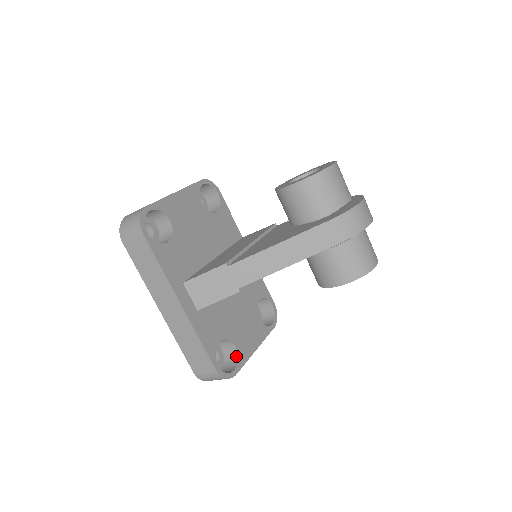
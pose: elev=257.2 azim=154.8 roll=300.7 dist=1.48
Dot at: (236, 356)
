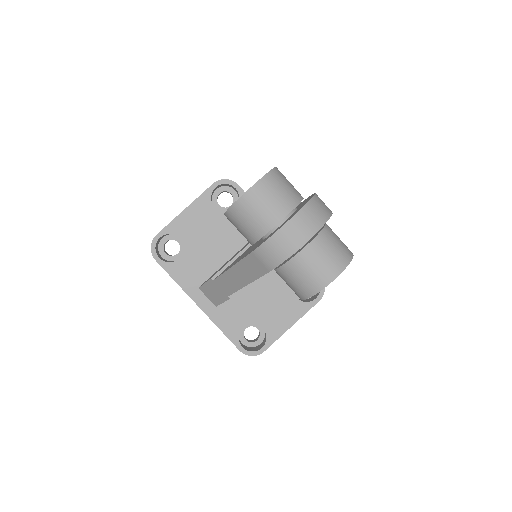
Dot at: (266, 335)
